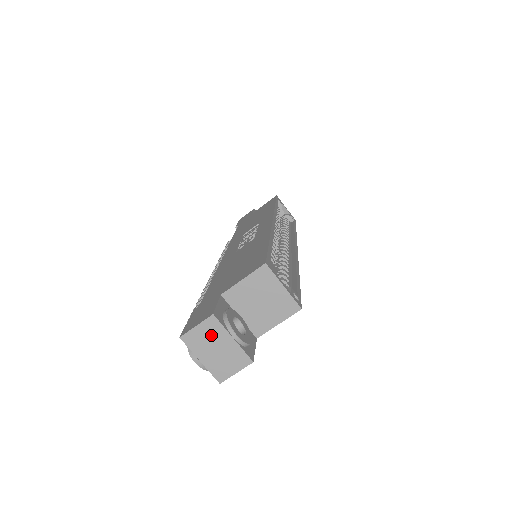
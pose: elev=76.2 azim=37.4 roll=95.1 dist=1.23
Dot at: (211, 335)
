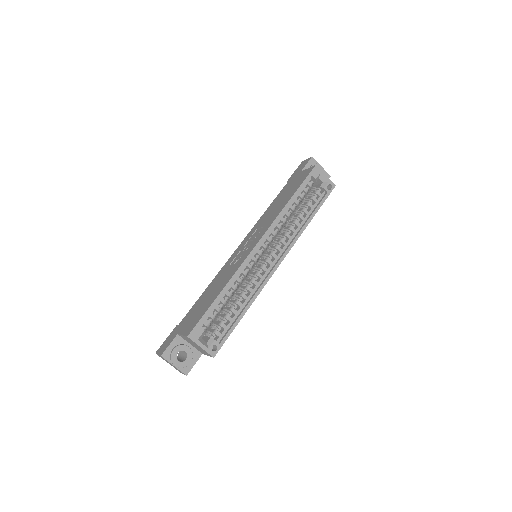
Dot at: (165, 360)
